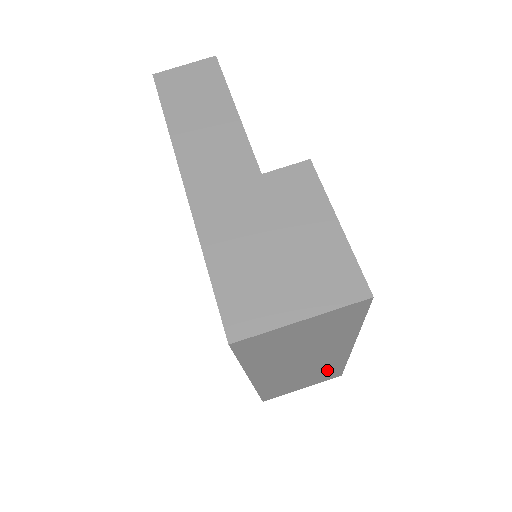
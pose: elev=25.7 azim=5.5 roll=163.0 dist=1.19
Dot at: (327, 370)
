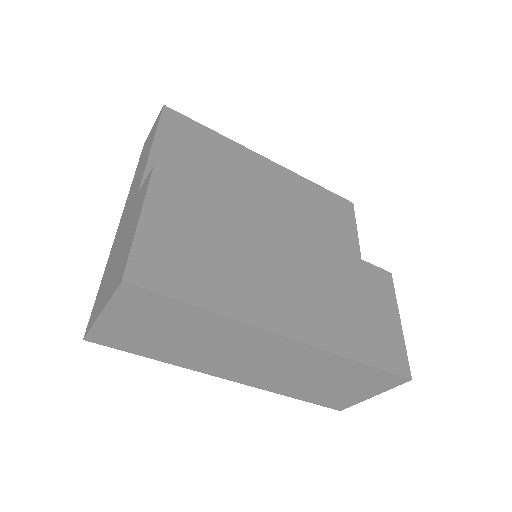
Dot at: (341, 370)
